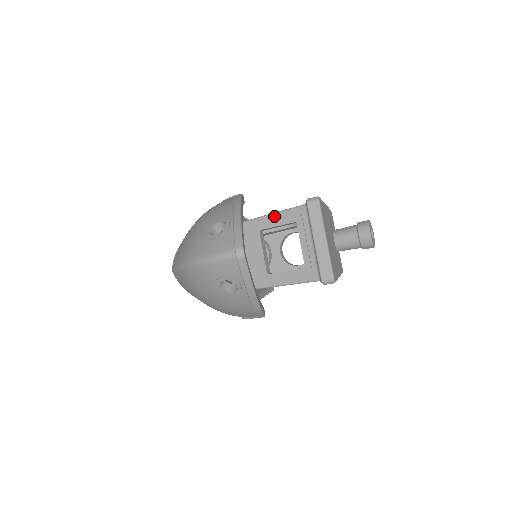
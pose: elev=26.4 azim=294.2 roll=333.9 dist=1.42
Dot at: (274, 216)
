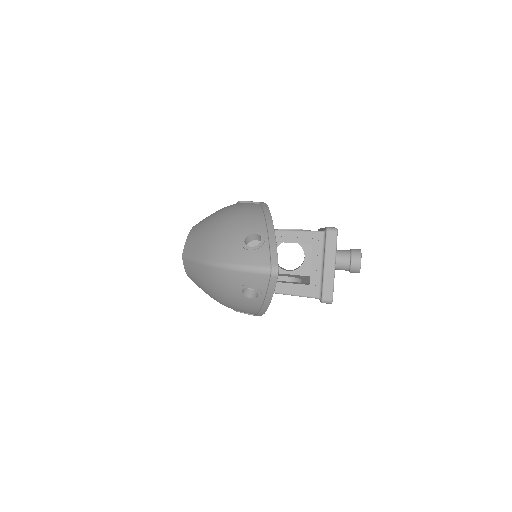
Dot at: (293, 233)
